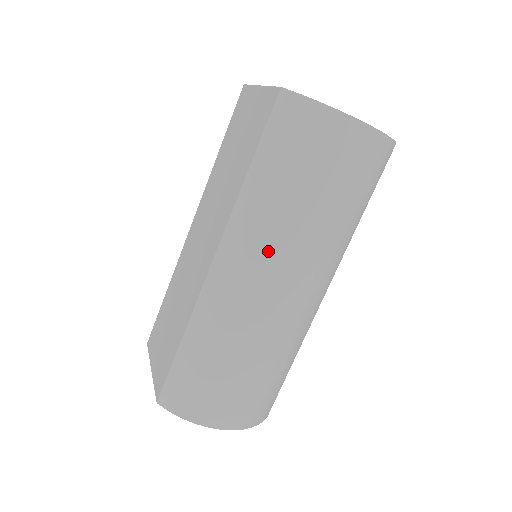
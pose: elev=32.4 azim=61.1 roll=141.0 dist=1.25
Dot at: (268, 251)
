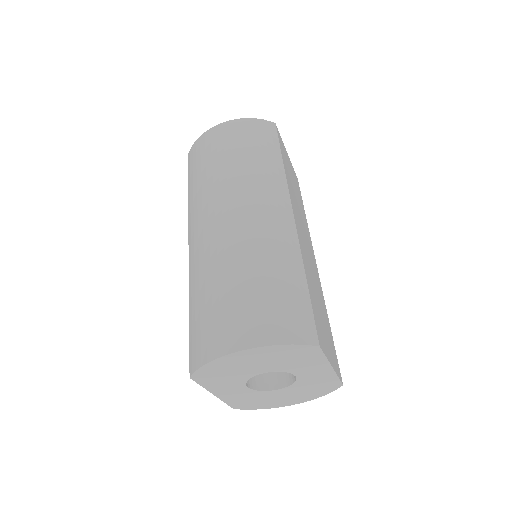
Dot at: (207, 205)
